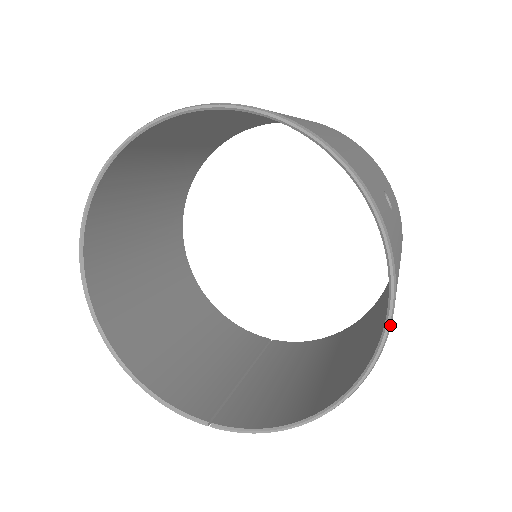
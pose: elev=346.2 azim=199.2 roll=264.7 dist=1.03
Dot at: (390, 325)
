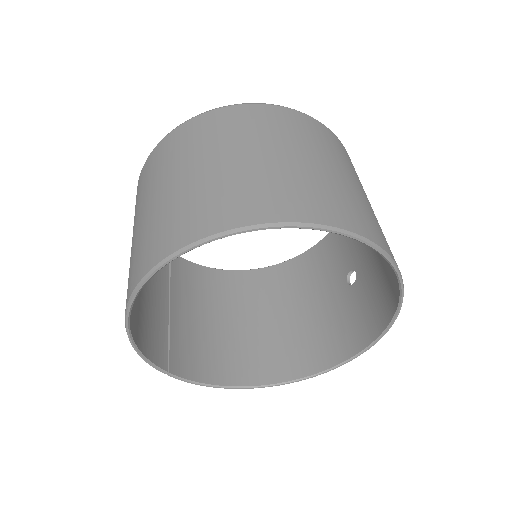
Dot at: (324, 372)
